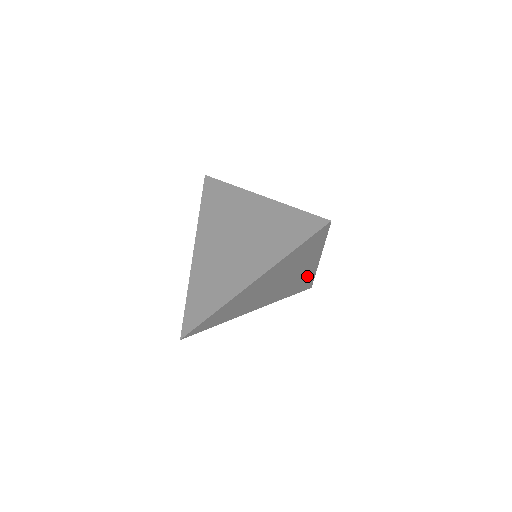
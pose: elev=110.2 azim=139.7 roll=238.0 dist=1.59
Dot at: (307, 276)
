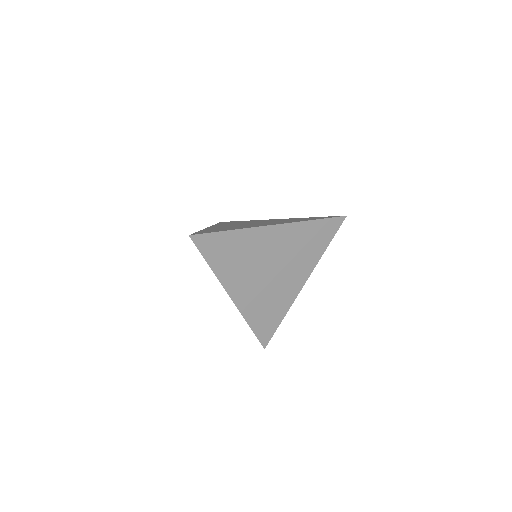
Dot at: occluded
